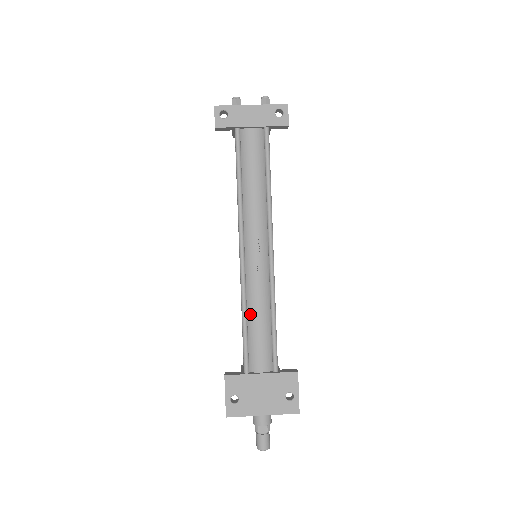
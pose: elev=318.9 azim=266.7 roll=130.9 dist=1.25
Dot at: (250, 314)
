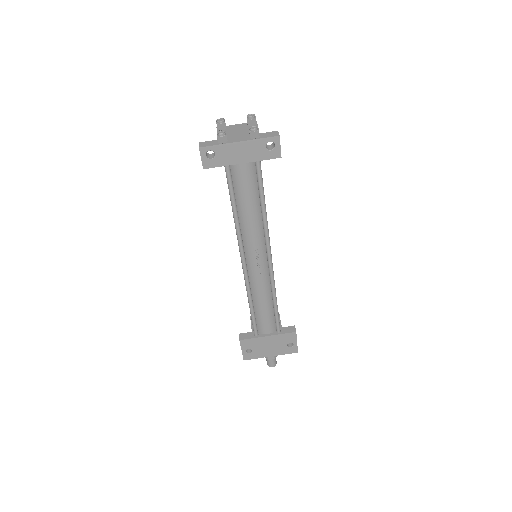
Dot at: (255, 302)
